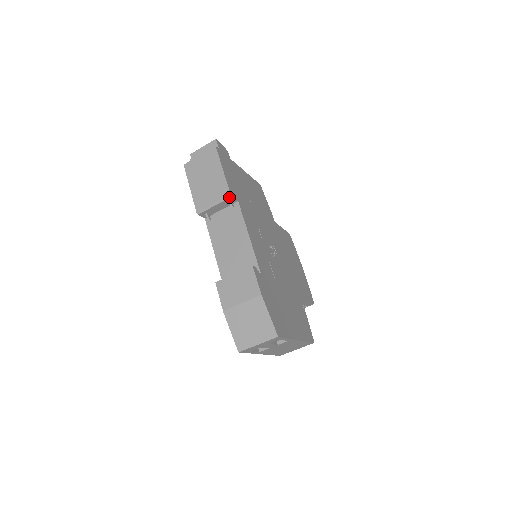
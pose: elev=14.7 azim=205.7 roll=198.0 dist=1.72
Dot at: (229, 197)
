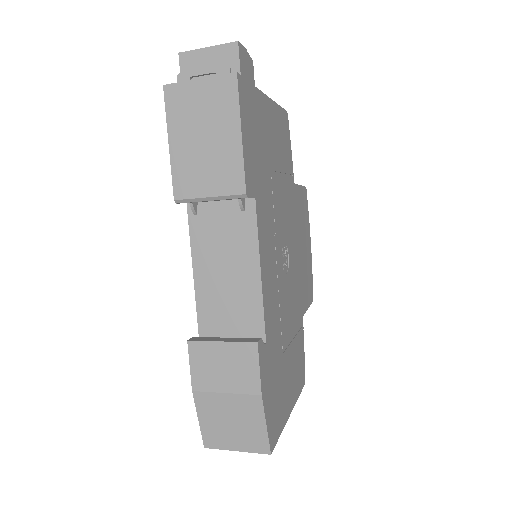
Dot at: (242, 197)
